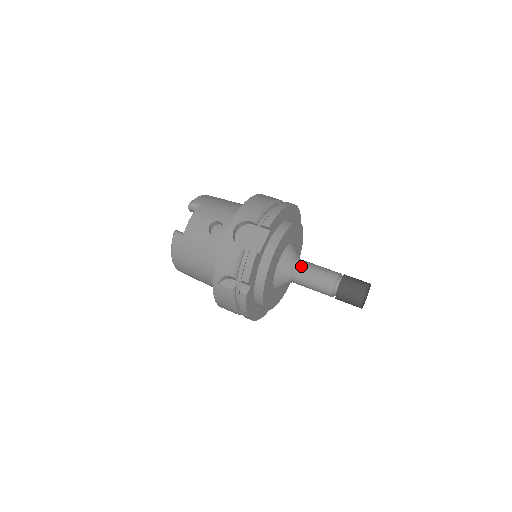
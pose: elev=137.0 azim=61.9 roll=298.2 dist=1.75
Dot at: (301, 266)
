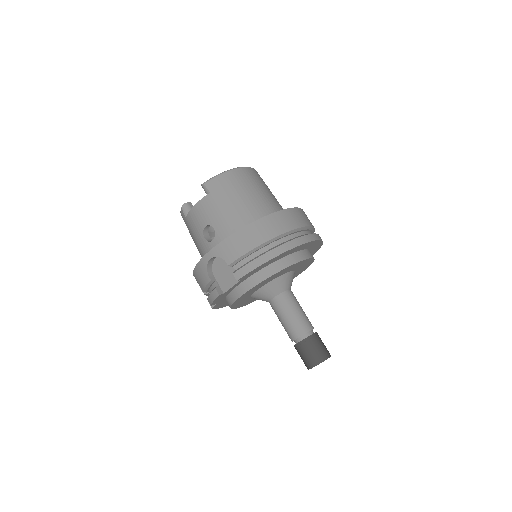
Dot at: (278, 302)
